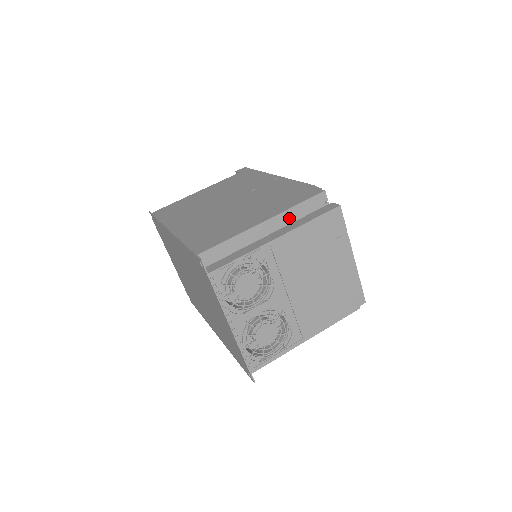
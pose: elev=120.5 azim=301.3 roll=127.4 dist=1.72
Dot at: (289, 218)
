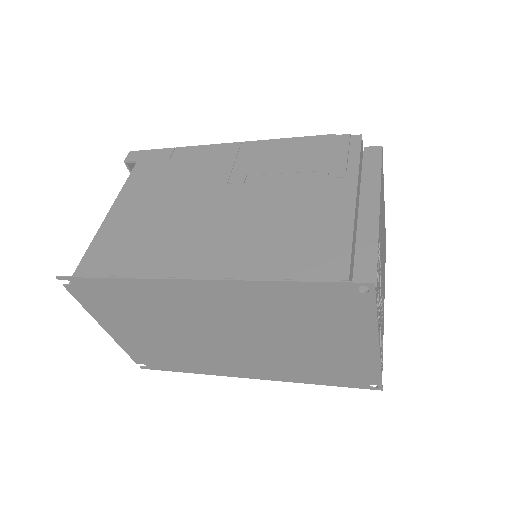
Dot at: (359, 182)
